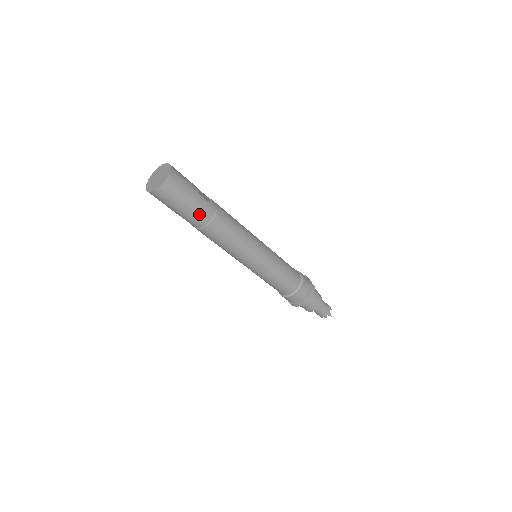
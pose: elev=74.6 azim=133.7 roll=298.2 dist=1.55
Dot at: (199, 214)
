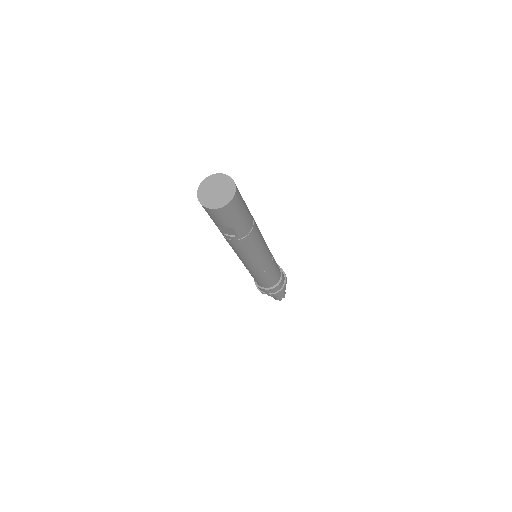
Dot at: (249, 218)
